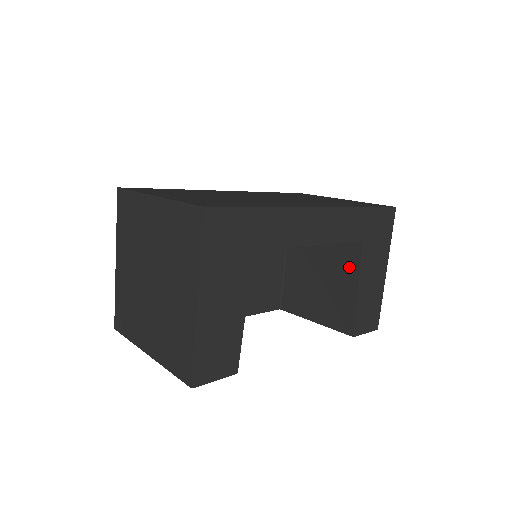
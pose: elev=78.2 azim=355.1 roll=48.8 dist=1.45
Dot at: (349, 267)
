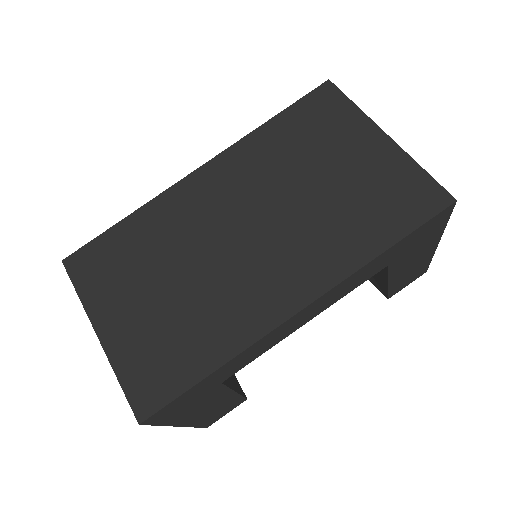
Dot at: occluded
